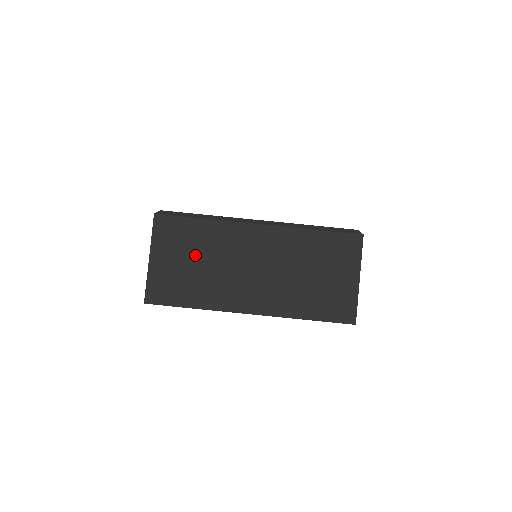
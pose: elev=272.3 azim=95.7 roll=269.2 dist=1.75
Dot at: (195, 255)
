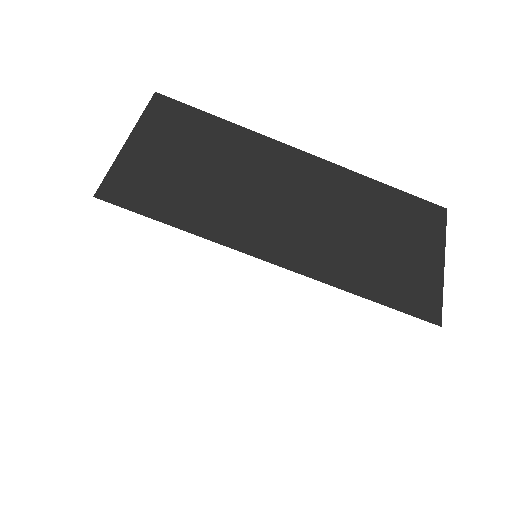
Dot at: (203, 158)
